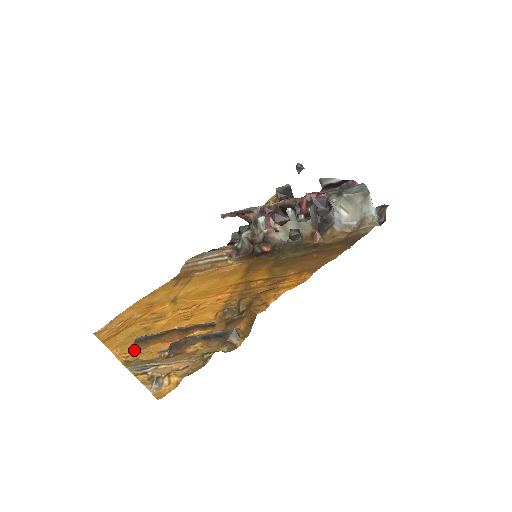
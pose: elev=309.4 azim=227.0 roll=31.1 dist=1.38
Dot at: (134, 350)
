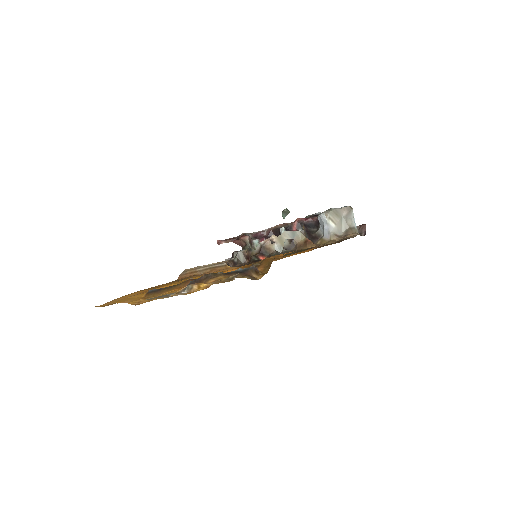
Dot at: (146, 298)
